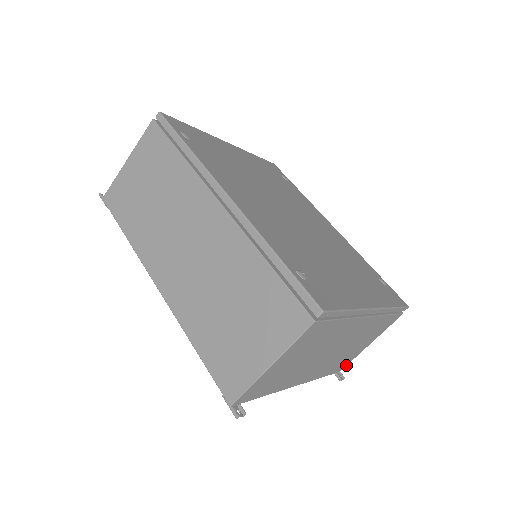
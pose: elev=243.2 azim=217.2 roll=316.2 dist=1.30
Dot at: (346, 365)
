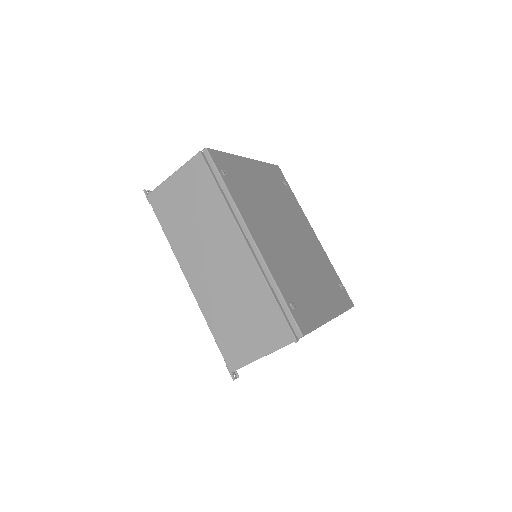
Dot at: occluded
